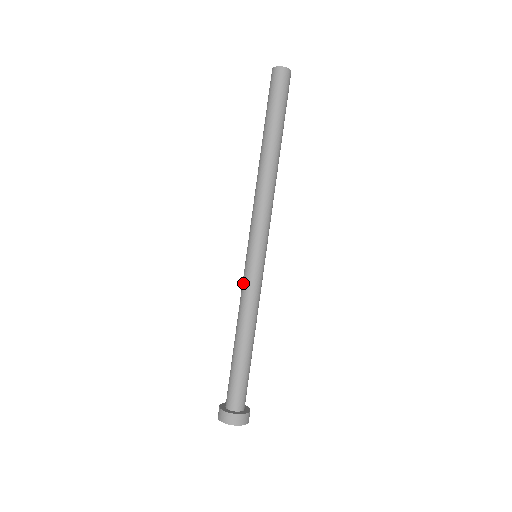
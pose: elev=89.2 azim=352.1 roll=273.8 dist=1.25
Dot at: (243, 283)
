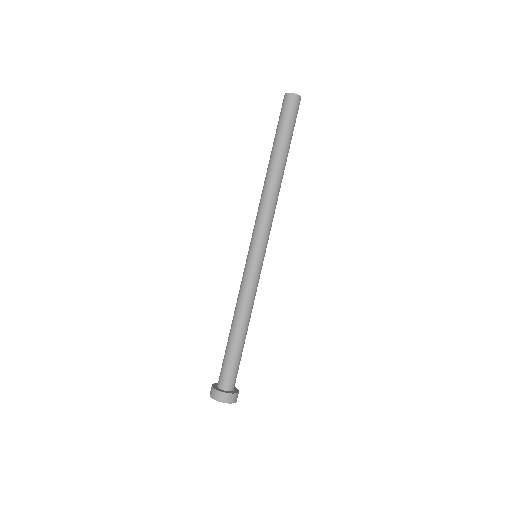
Dot at: (245, 279)
